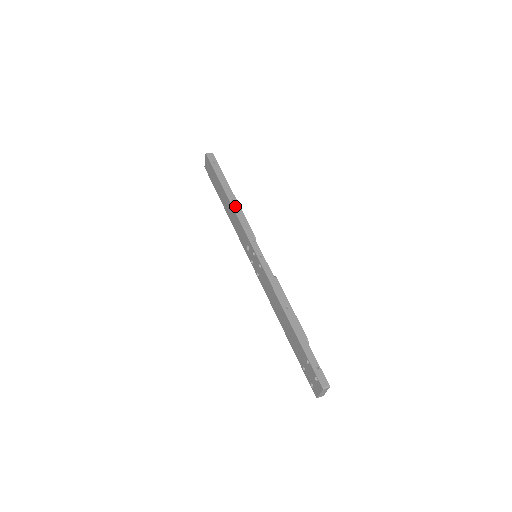
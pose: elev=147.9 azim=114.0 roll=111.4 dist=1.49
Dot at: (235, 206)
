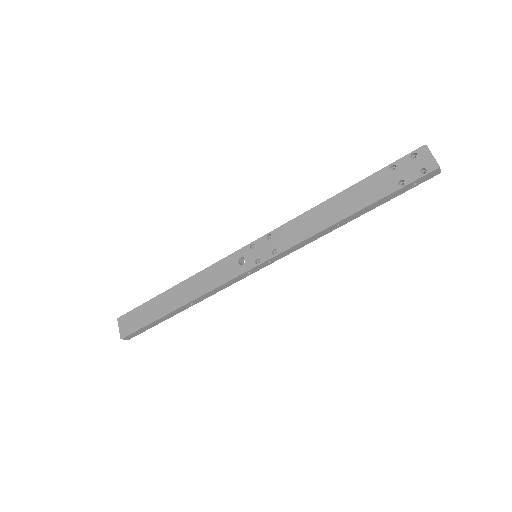
Dot at: (194, 277)
